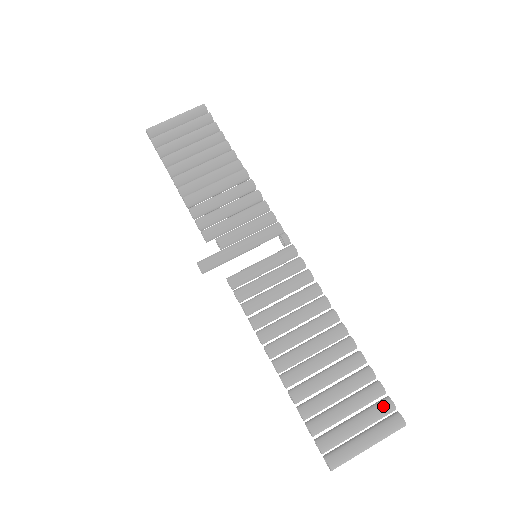
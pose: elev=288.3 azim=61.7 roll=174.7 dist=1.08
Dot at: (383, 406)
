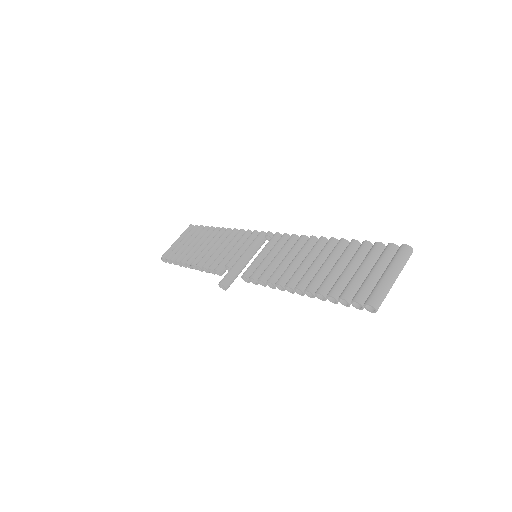
Dot at: (385, 250)
